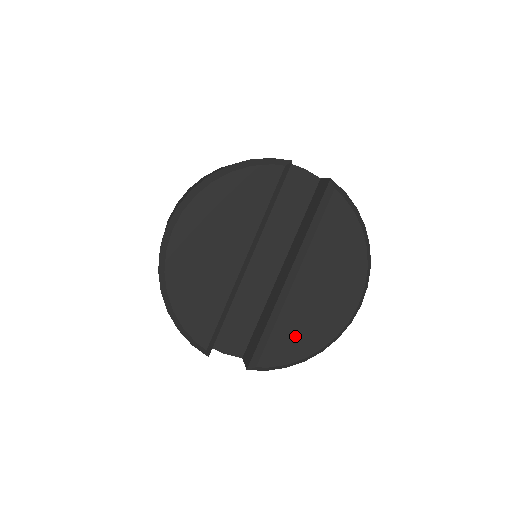
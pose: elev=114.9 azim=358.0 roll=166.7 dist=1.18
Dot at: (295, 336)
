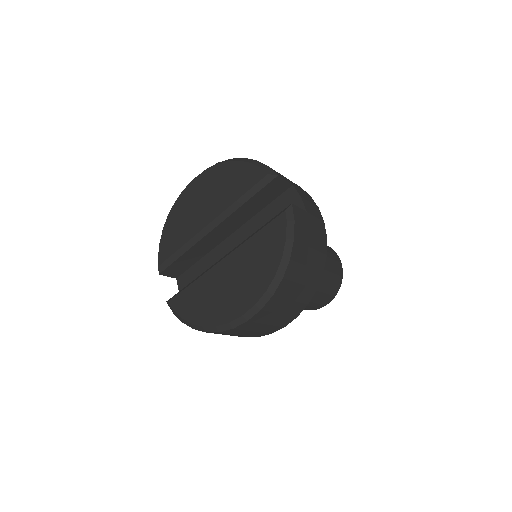
Dot at: (197, 301)
